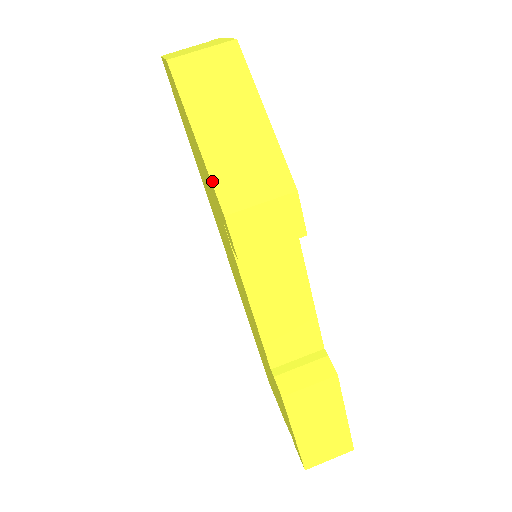
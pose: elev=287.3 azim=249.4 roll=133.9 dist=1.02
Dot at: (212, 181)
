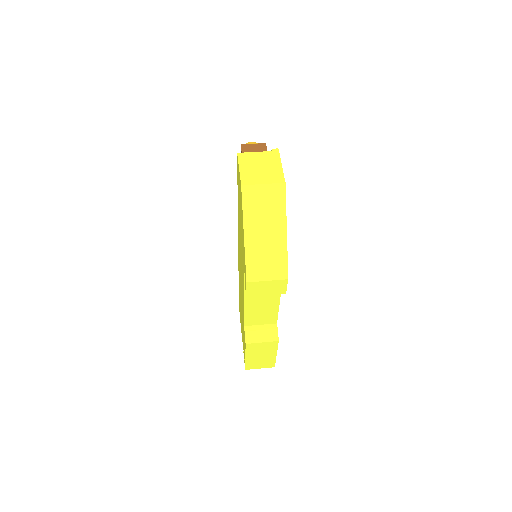
Dot at: (246, 263)
